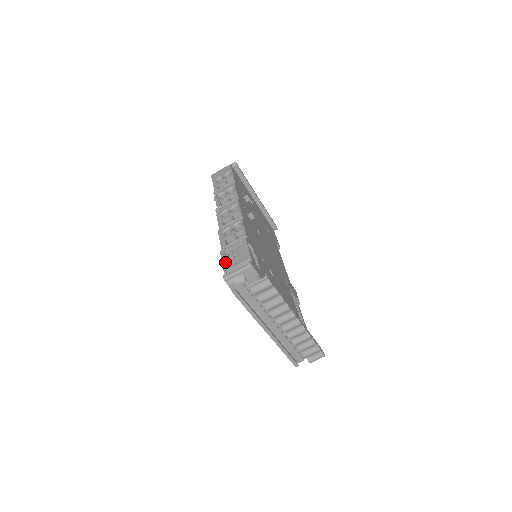
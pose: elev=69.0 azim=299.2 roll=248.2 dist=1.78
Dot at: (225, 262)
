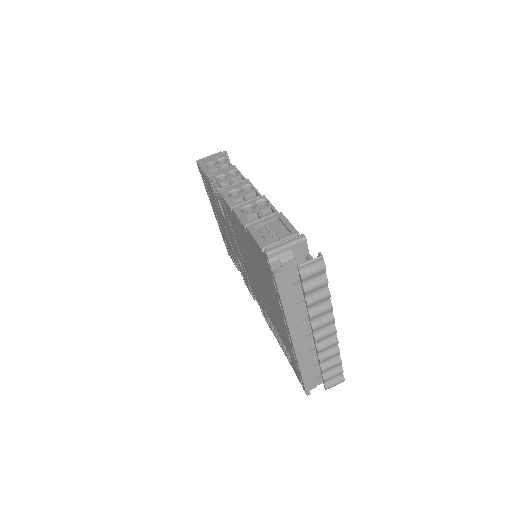
Dot at: (259, 237)
